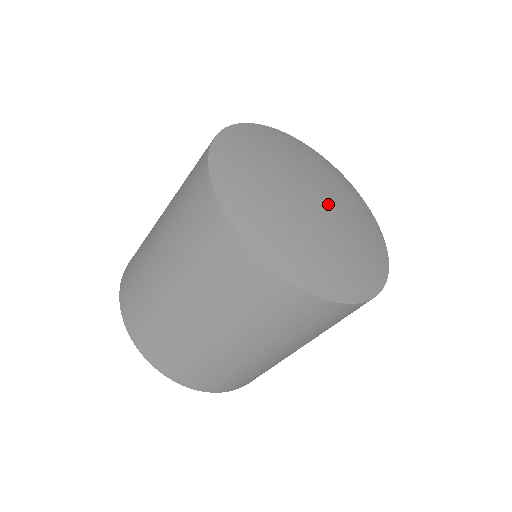
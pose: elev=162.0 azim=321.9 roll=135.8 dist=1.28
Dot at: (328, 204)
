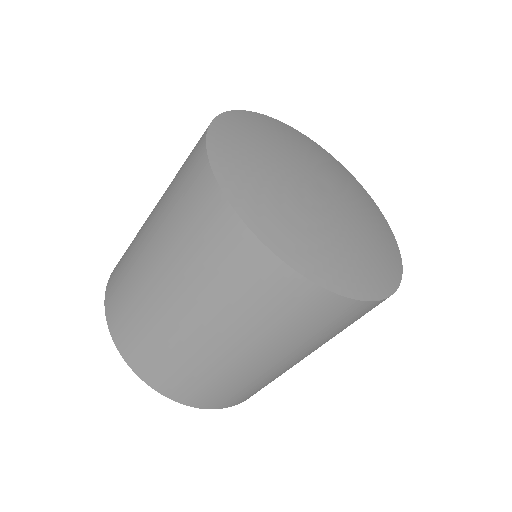
Dot at: (331, 186)
